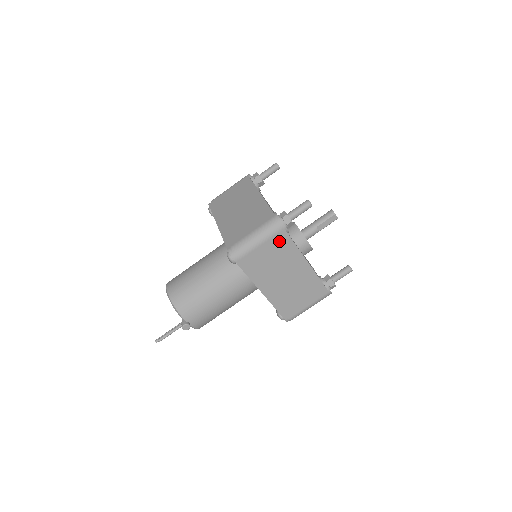
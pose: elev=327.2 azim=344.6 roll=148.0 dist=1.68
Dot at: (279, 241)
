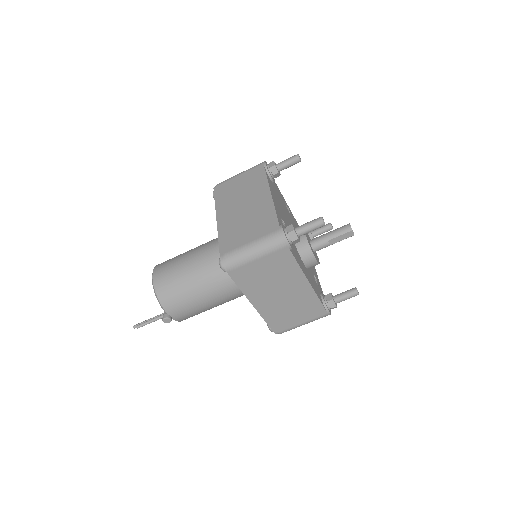
Dot at: (280, 258)
